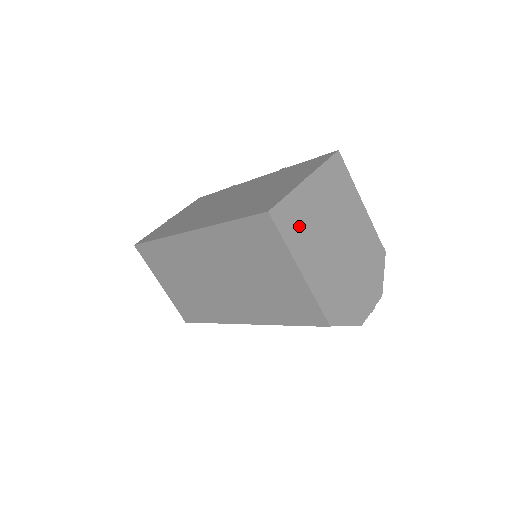
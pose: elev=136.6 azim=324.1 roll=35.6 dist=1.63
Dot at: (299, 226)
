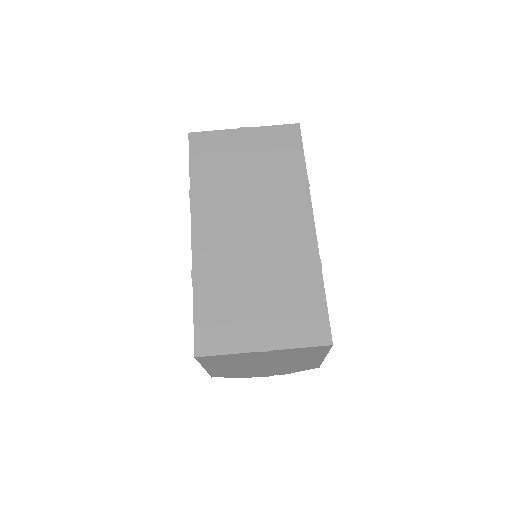
Dot at: (225, 361)
